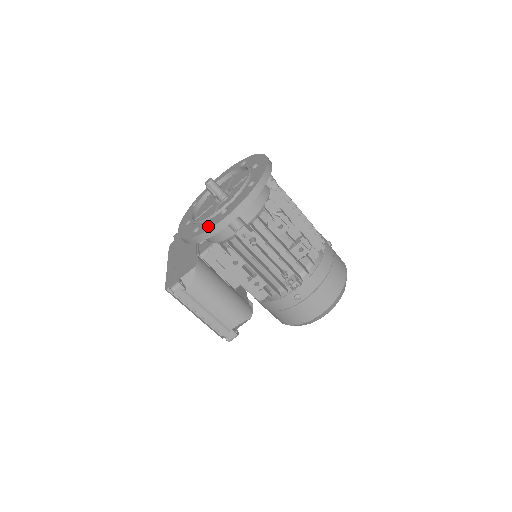
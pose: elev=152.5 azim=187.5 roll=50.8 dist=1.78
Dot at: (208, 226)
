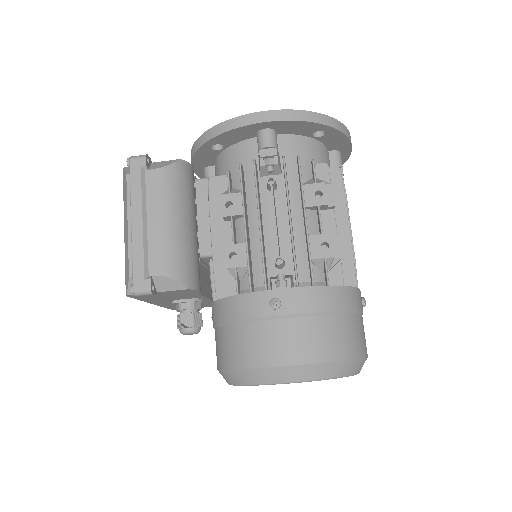
Dot at: occluded
